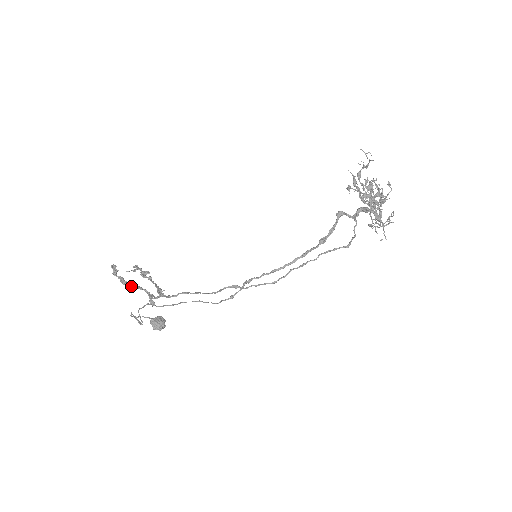
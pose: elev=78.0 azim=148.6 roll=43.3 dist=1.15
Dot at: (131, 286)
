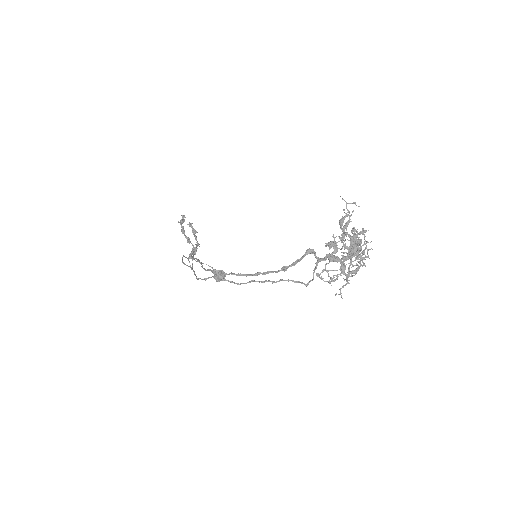
Dot at: (185, 237)
